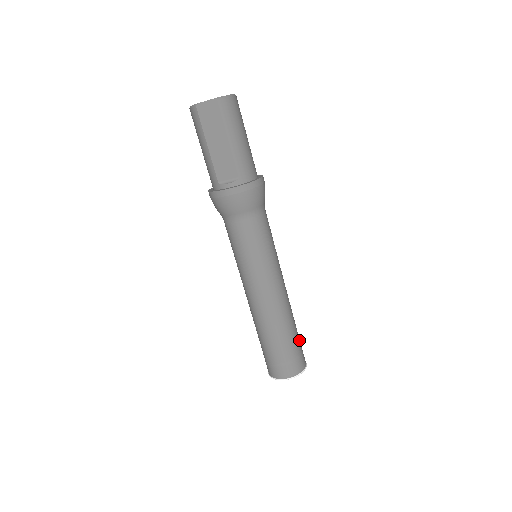
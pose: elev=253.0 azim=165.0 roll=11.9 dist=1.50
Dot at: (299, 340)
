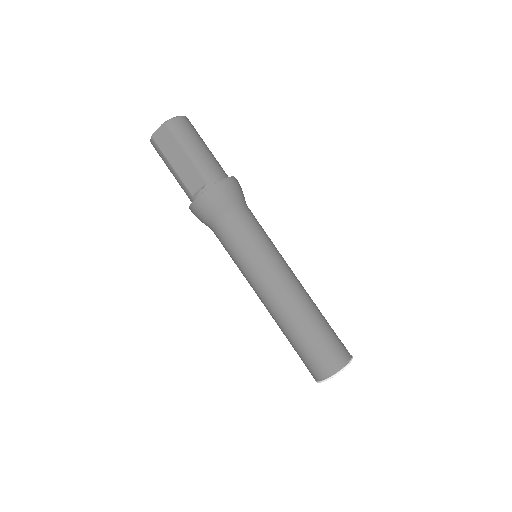
Dot at: (332, 332)
